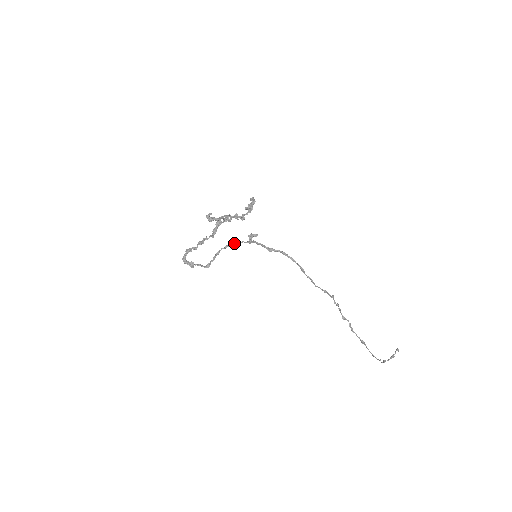
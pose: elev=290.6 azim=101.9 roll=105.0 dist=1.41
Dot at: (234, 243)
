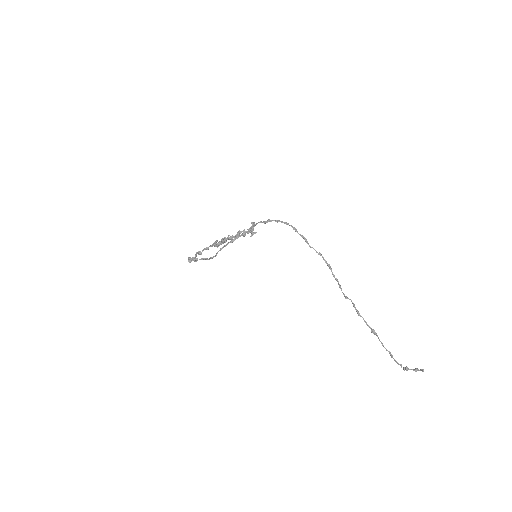
Dot at: (235, 238)
